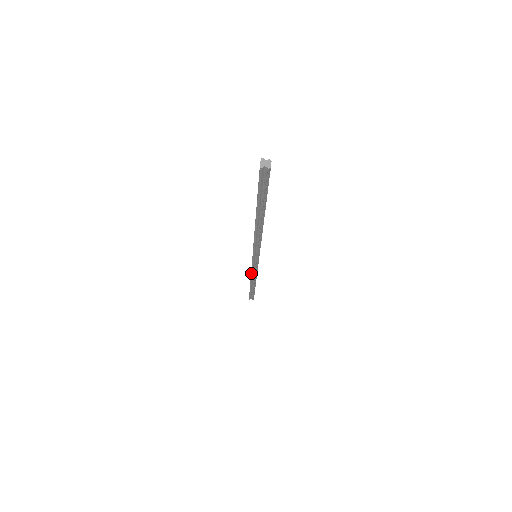
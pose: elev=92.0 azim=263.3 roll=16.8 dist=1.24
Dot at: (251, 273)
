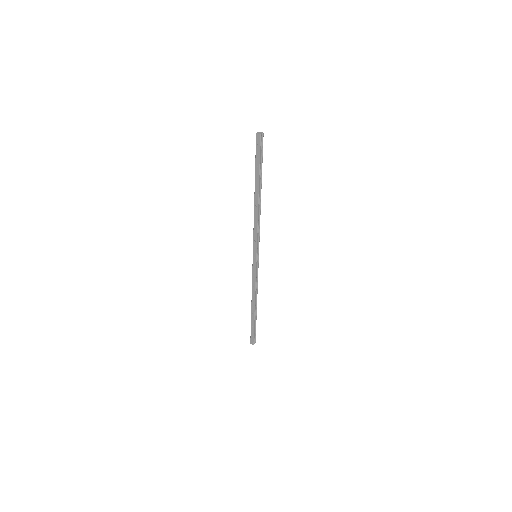
Dot at: (255, 286)
